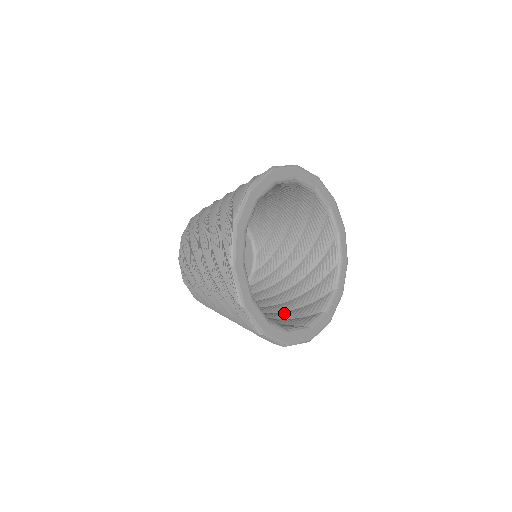
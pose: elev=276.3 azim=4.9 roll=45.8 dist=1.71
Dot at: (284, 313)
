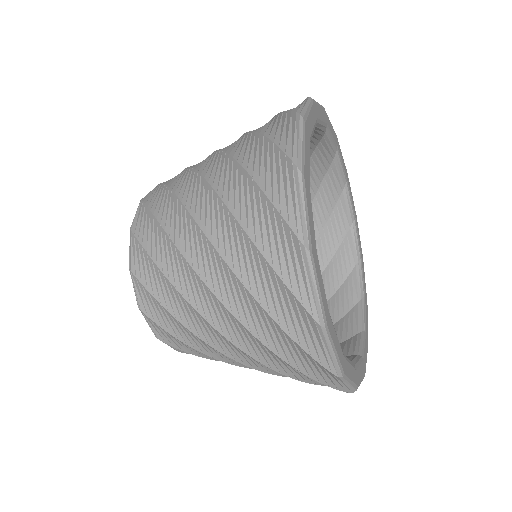
Dot at: occluded
